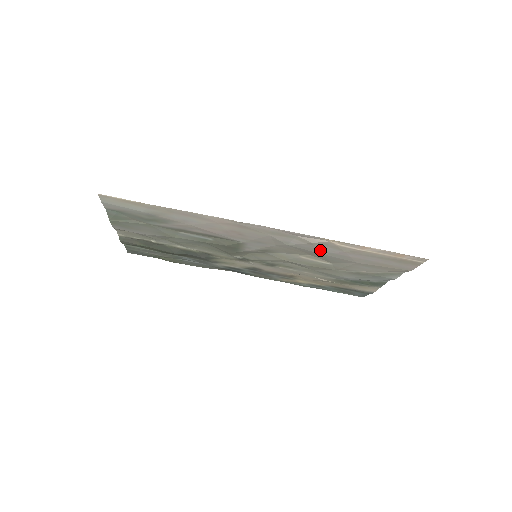
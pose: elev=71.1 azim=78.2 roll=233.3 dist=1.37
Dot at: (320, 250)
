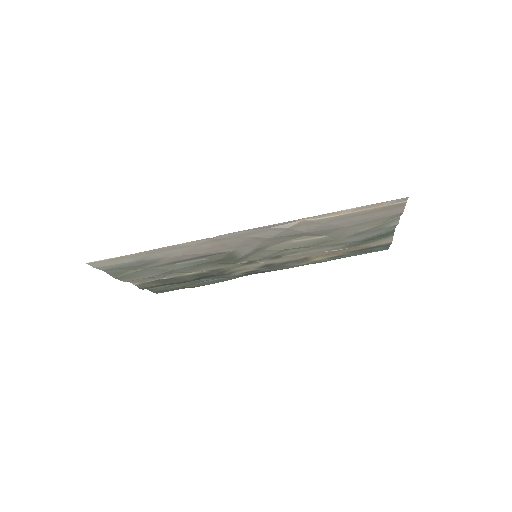
Dot at: (302, 230)
